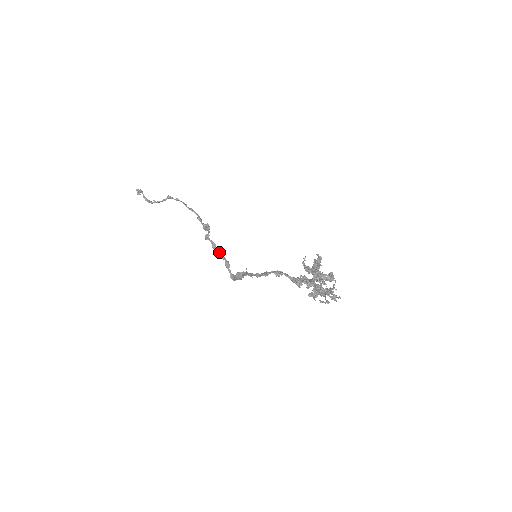
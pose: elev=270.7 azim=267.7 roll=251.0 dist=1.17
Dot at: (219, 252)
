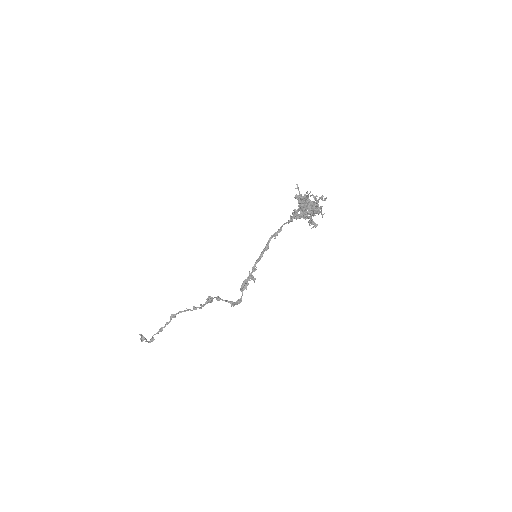
Dot at: (223, 300)
